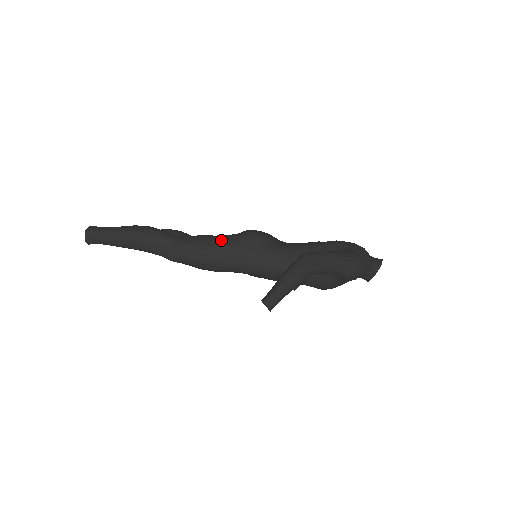
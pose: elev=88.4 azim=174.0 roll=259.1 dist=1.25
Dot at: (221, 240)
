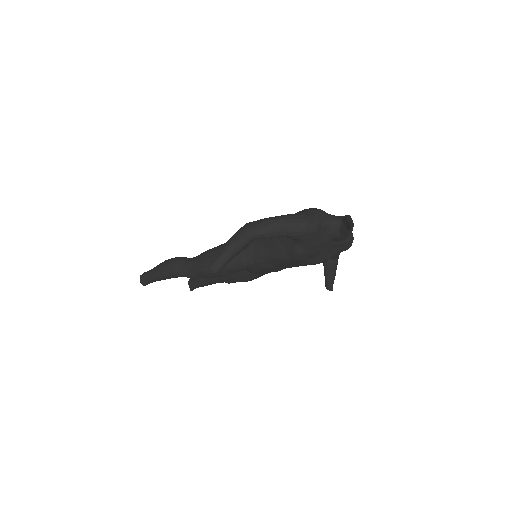
Dot at: (216, 247)
